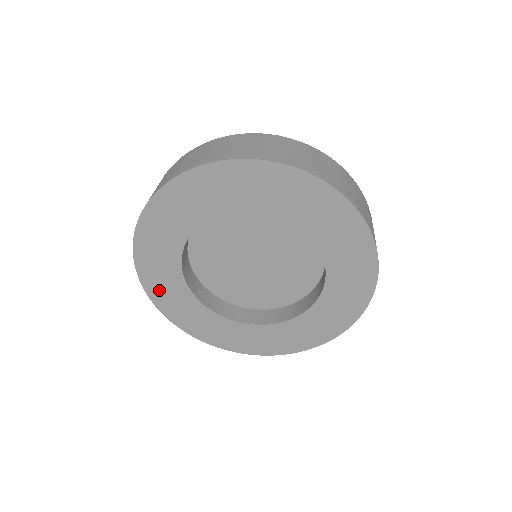
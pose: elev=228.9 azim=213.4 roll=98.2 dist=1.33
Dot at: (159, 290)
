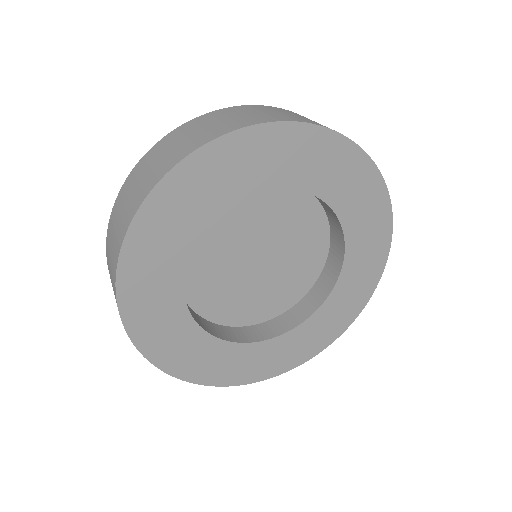
Dot at: (189, 365)
